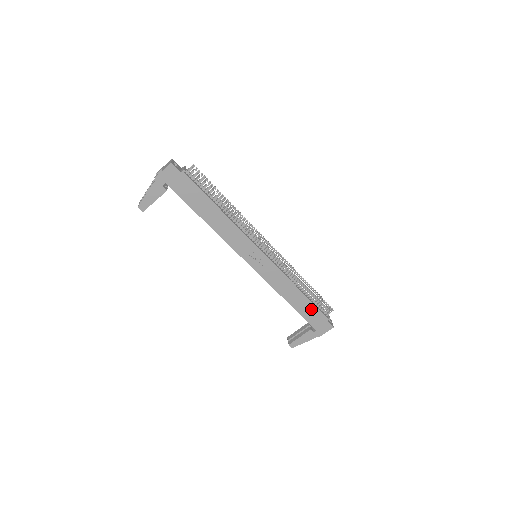
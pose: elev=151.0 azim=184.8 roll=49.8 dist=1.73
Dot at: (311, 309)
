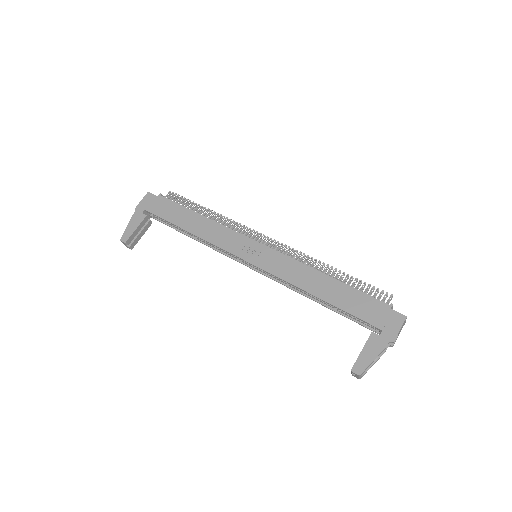
Dot at: (355, 297)
